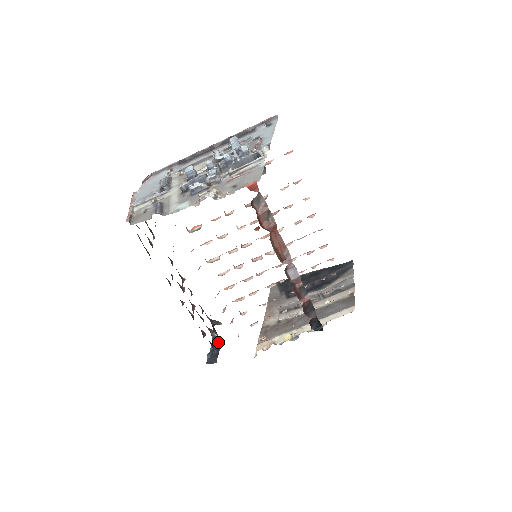
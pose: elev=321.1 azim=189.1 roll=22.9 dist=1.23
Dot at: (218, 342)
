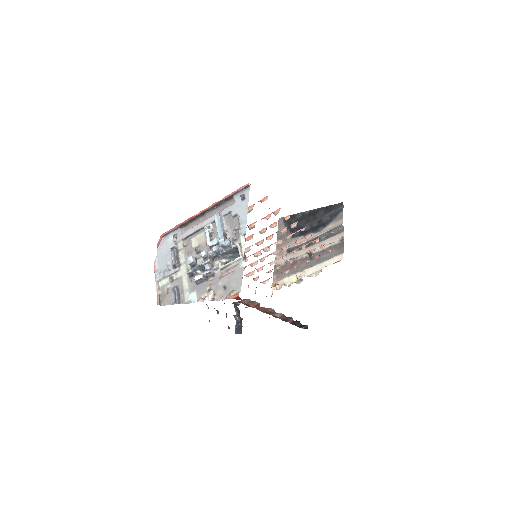
Dot at: (240, 317)
